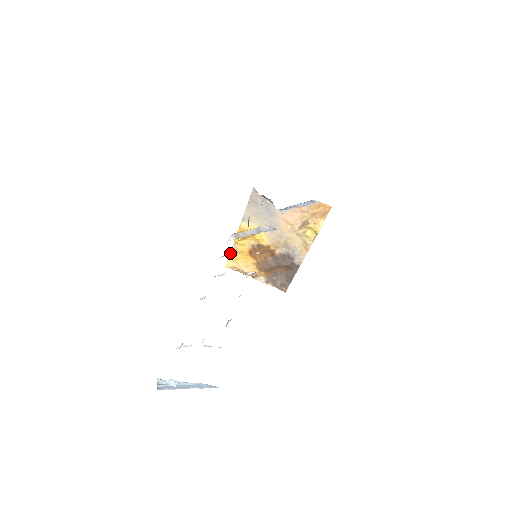
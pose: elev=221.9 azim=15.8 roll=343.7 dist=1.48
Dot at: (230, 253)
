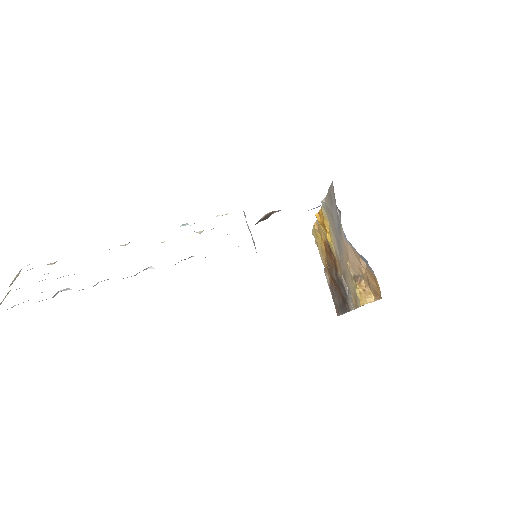
Dot at: (314, 224)
